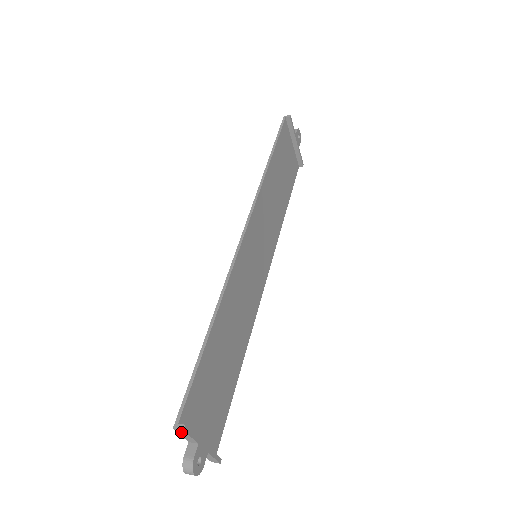
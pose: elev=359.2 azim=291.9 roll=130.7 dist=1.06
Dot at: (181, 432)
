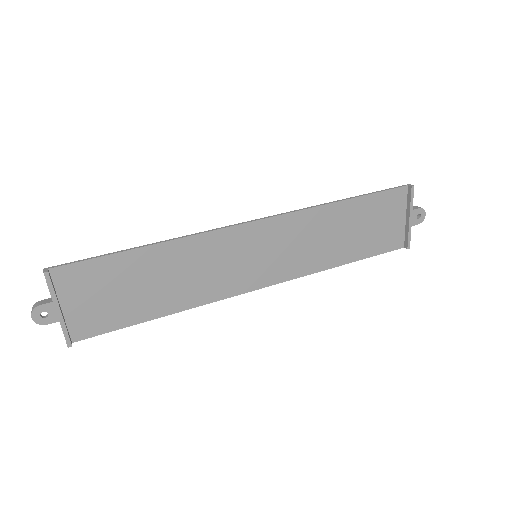
Dot at: (46, 277)
